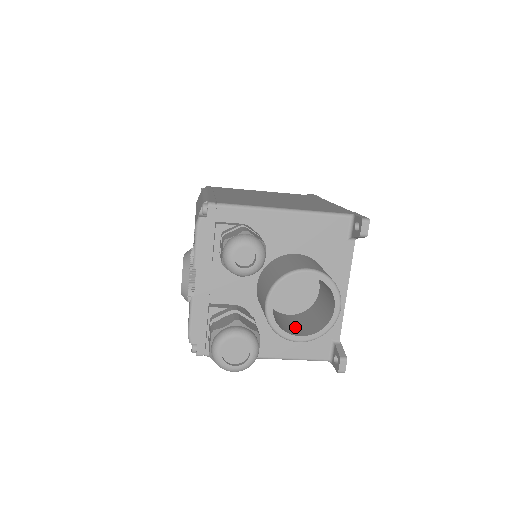
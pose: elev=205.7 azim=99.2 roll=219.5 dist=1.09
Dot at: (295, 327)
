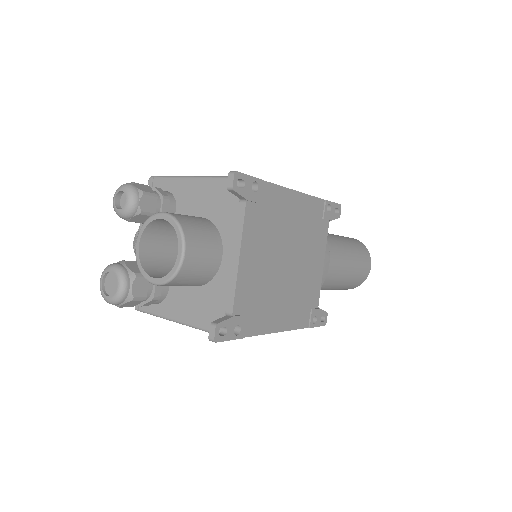
Dot at: occluded
